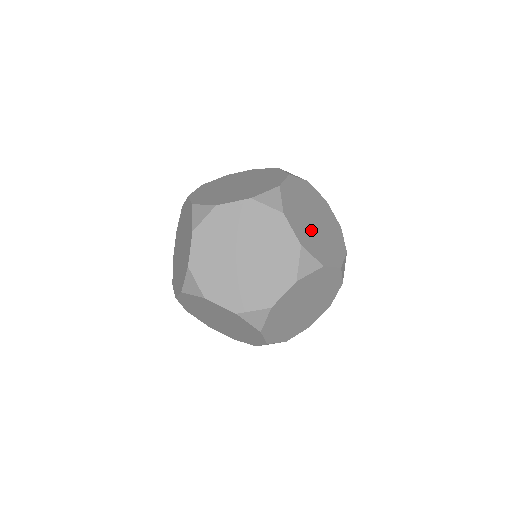
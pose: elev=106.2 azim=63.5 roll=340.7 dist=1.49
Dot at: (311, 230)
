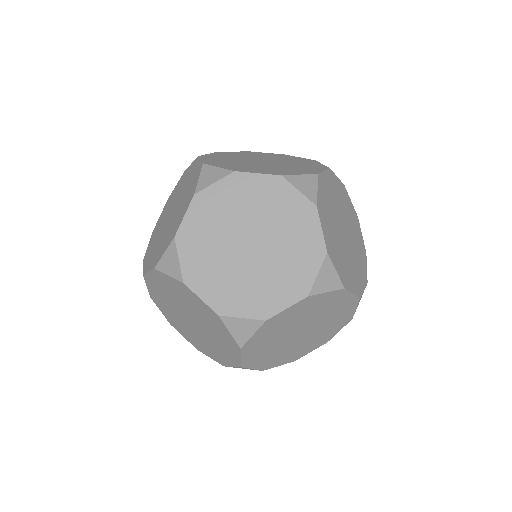
Dot at: (280, 346)
